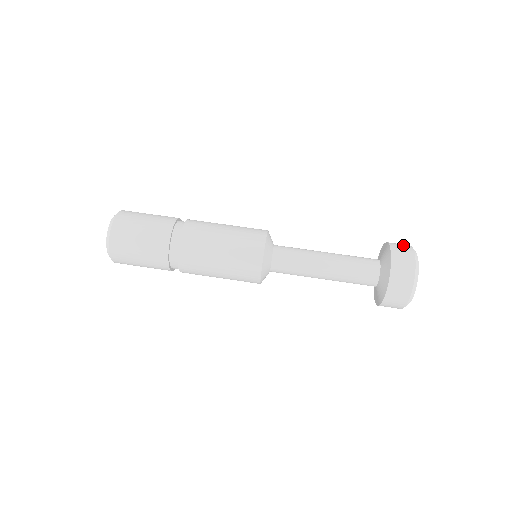
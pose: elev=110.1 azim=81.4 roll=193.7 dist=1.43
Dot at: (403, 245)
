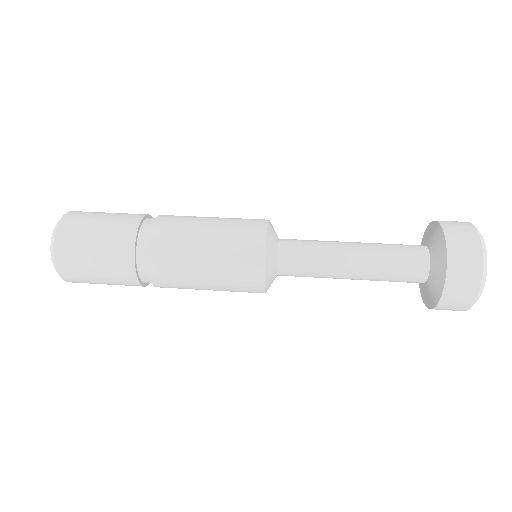
Dot at: (455, 221)
